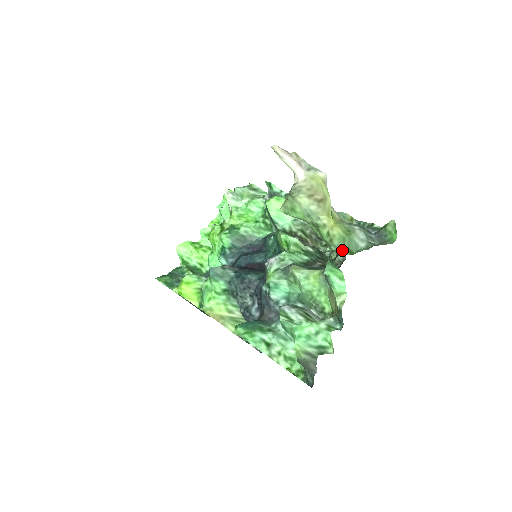
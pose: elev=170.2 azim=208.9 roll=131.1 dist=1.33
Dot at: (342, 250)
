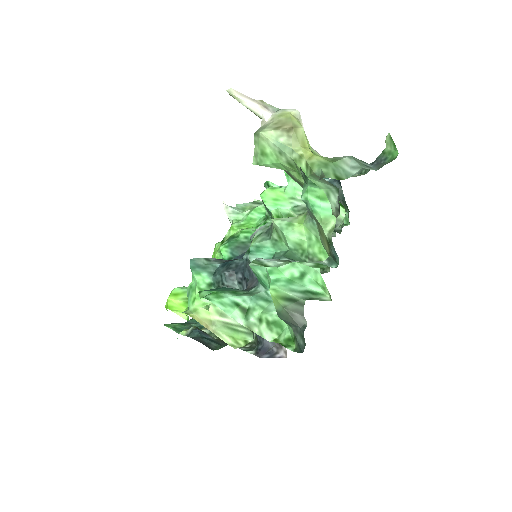
Dot at: (323, 174)
